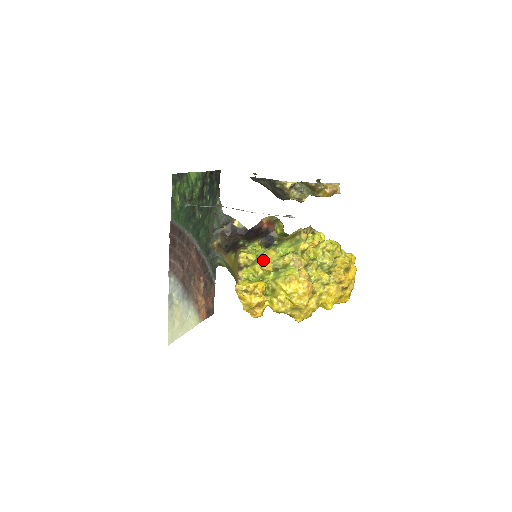
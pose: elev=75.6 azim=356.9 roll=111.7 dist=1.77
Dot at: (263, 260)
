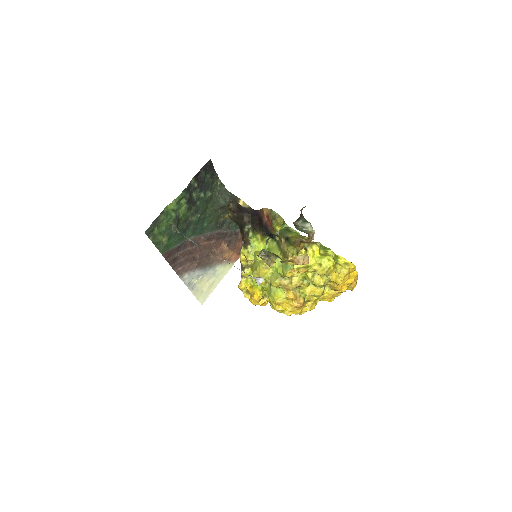
Dot at: (257, 275)
